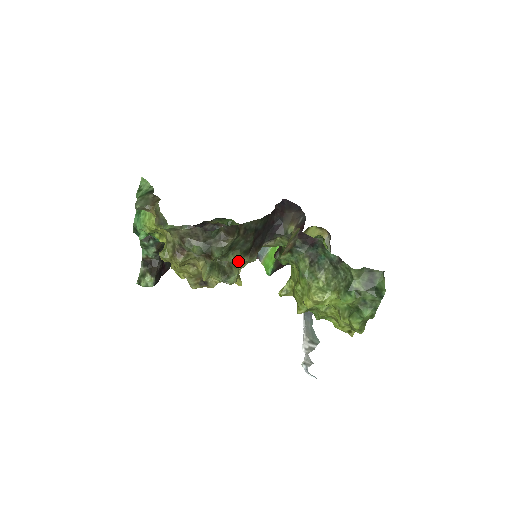
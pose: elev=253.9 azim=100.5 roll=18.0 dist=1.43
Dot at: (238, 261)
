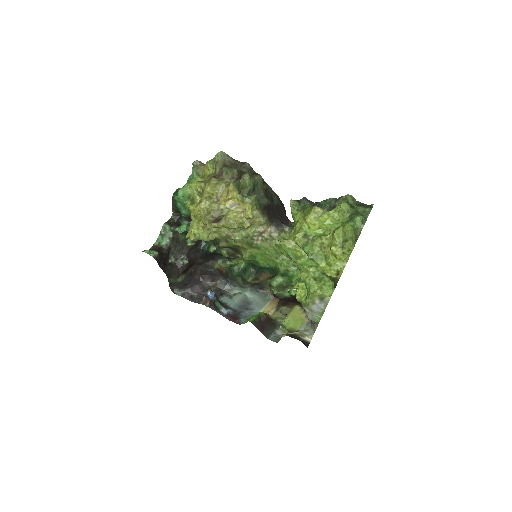
Dot at: (255, 202)
